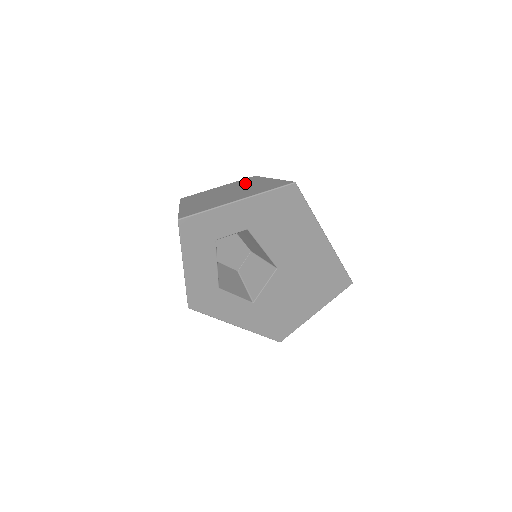
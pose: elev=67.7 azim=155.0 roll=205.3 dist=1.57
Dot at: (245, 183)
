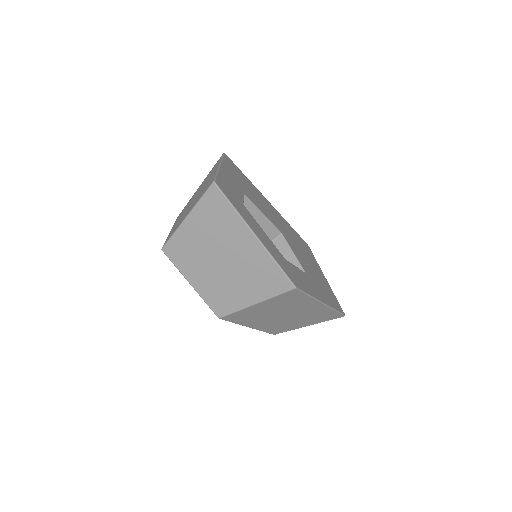
Dot at: (187, 205)
